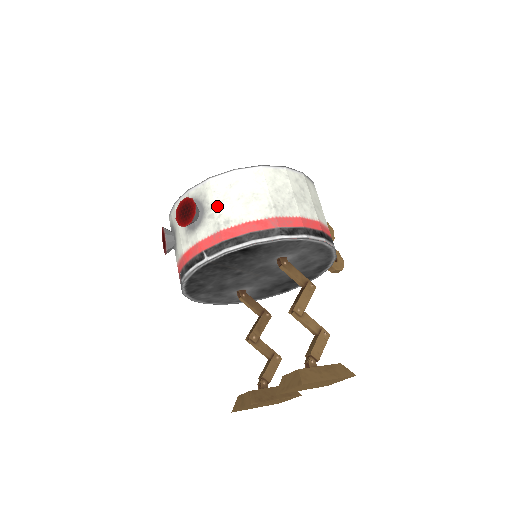
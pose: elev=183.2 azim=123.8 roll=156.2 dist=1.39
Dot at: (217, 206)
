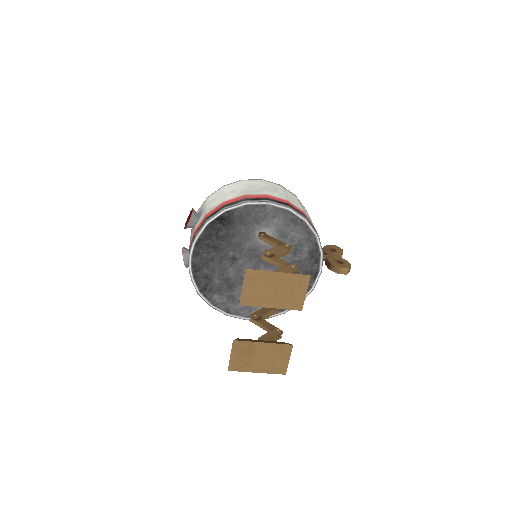
Dot at: (208, 206)
